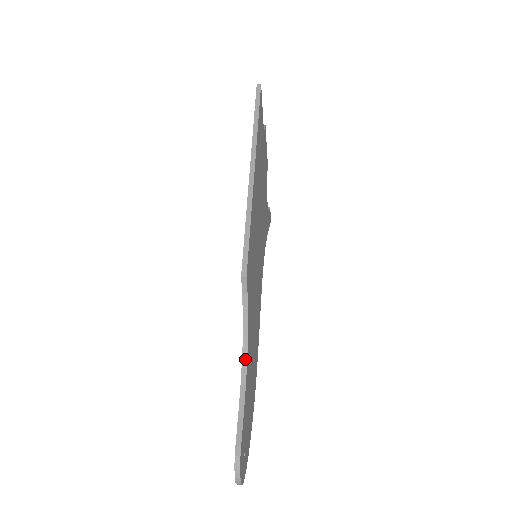
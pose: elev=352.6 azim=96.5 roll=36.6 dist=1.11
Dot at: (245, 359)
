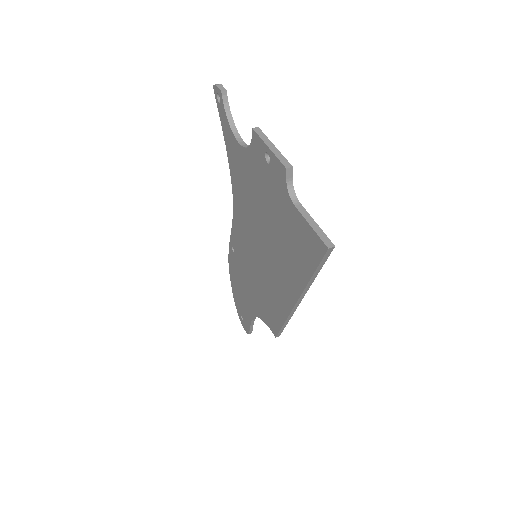
Dot at: occluded
